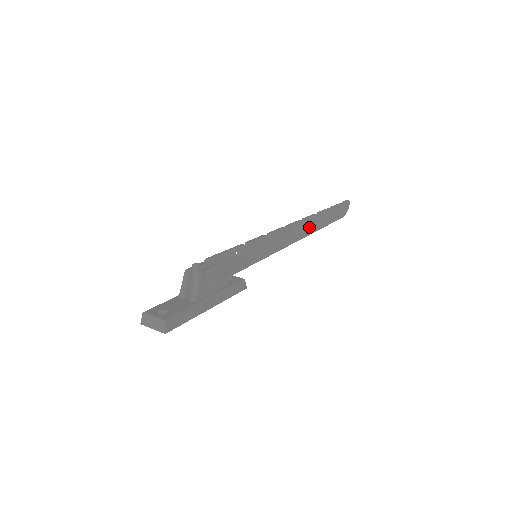
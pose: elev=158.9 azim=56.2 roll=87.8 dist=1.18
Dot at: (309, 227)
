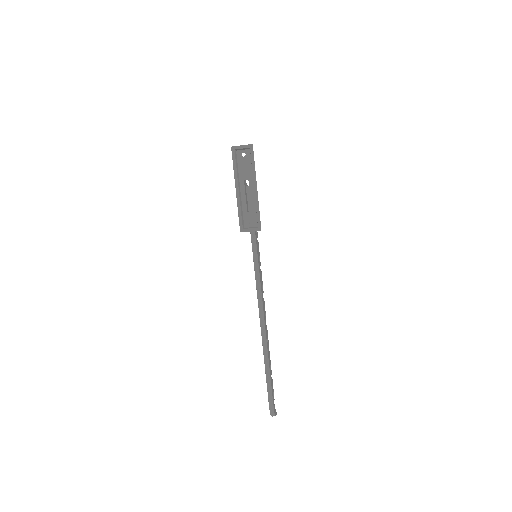
Dot at: (266, 336)
